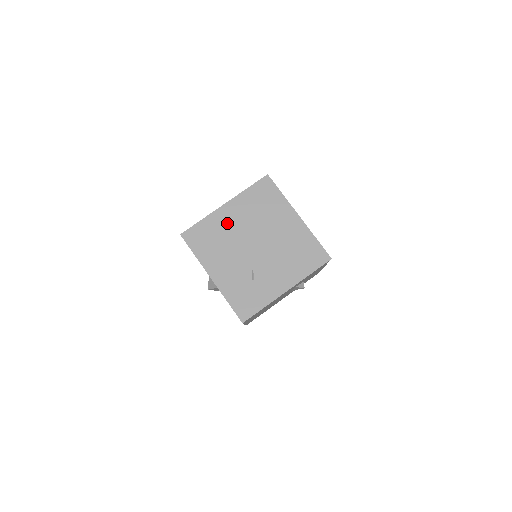
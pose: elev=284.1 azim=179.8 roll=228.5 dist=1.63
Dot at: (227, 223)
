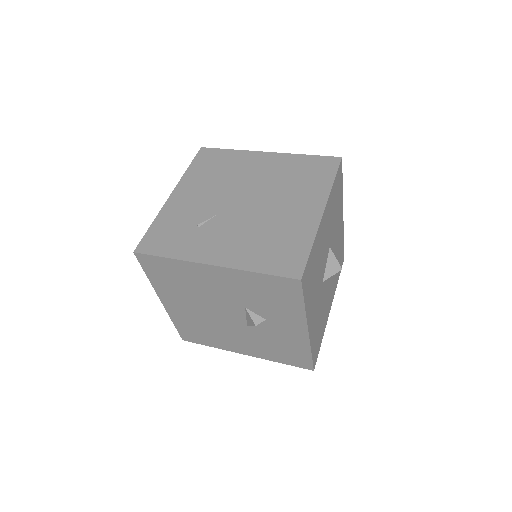
Dot at: (248, 166)
